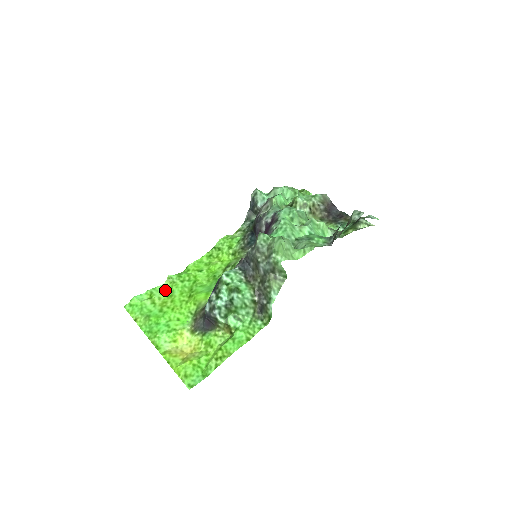
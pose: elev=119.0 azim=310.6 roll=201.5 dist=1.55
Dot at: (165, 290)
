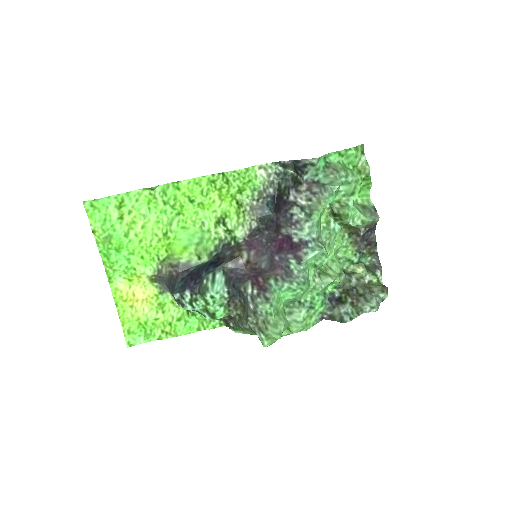
Dot at: (140, 201)
